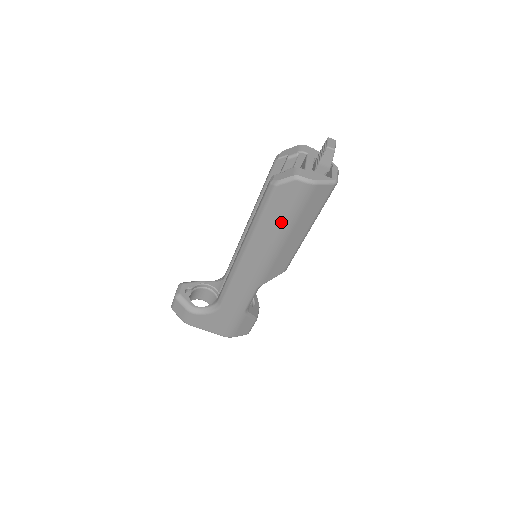
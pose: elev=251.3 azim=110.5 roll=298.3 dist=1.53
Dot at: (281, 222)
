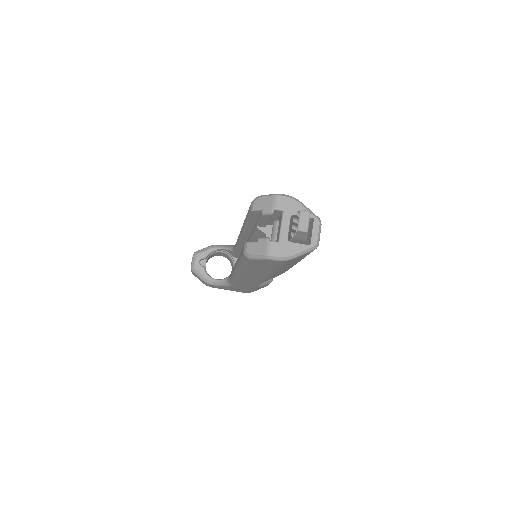
Dot at: (266, 270)
